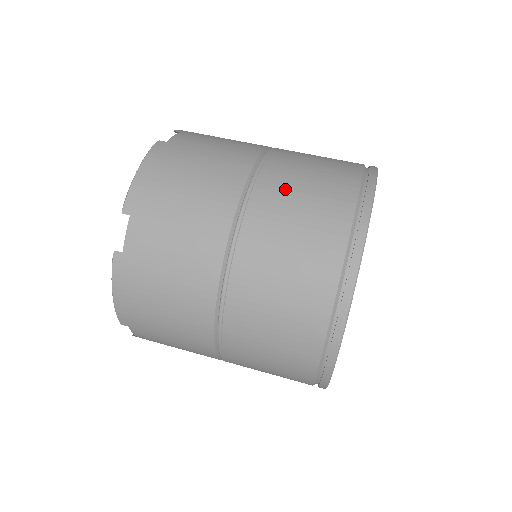
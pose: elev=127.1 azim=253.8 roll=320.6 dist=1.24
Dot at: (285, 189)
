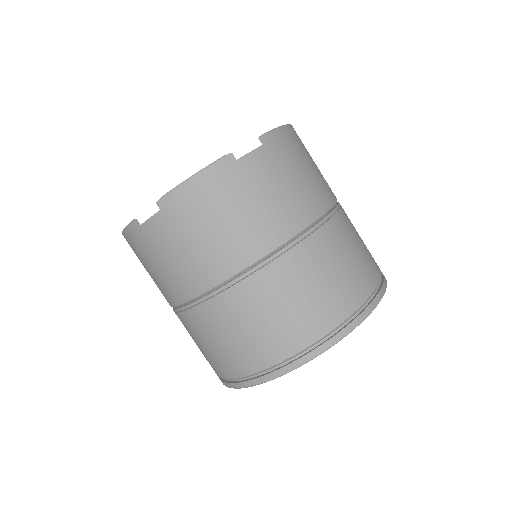
Dot at: (279, 291)
